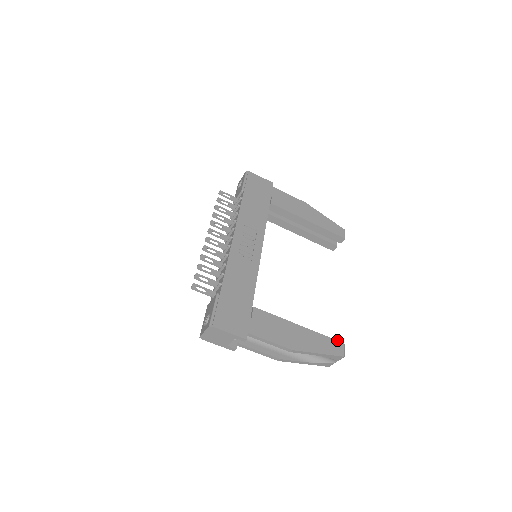
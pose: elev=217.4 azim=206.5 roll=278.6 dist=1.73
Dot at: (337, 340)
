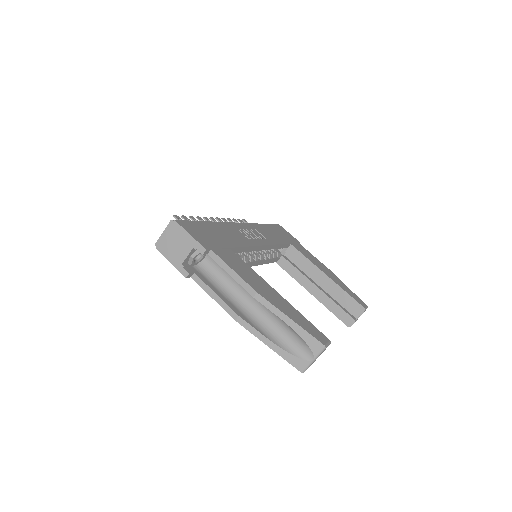
Dot at: (321, 332)
